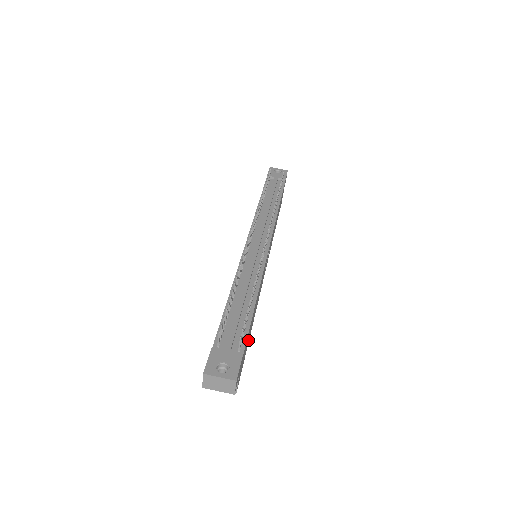
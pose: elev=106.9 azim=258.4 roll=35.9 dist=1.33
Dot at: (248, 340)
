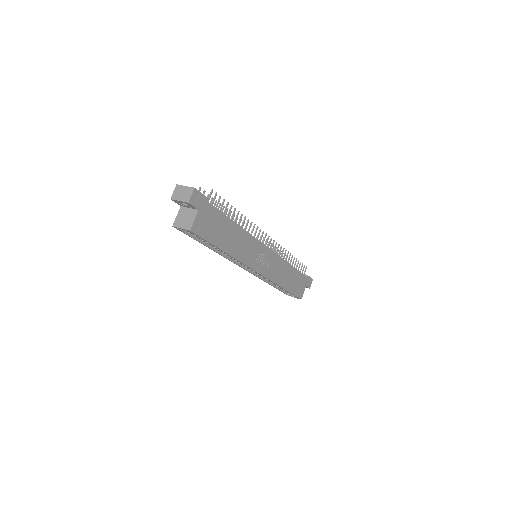
Dot at: (218, 239)
